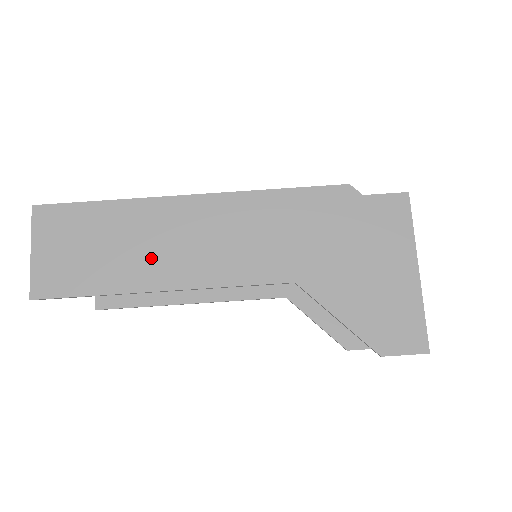
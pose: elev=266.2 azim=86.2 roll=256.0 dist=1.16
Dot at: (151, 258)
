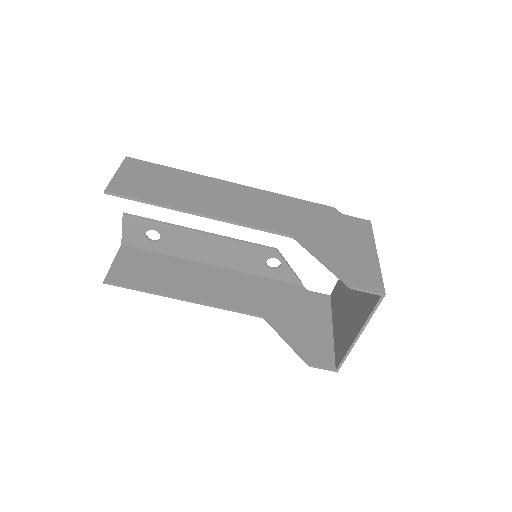
Dot at: (198, 198)
